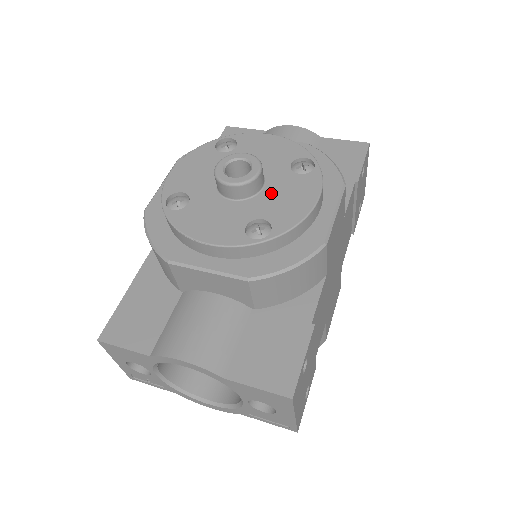
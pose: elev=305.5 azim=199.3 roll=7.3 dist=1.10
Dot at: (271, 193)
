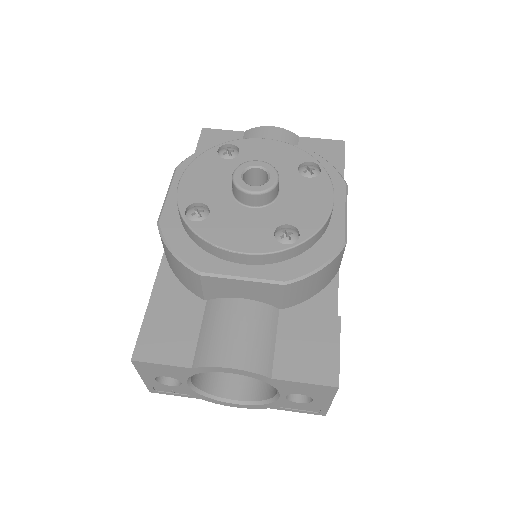
Dot at: (288, 198)
